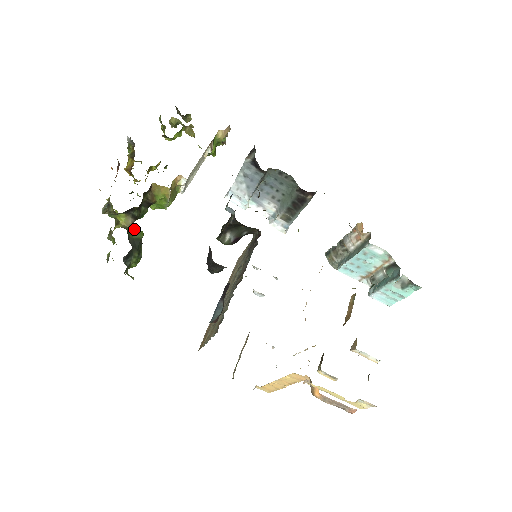
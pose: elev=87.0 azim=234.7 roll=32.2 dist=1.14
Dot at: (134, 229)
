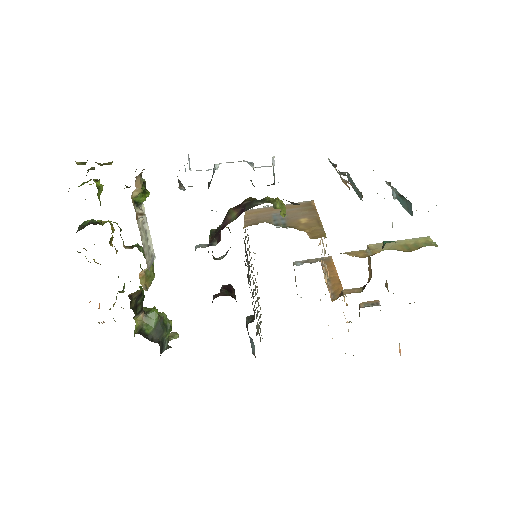
Dot at: (148, 317)
